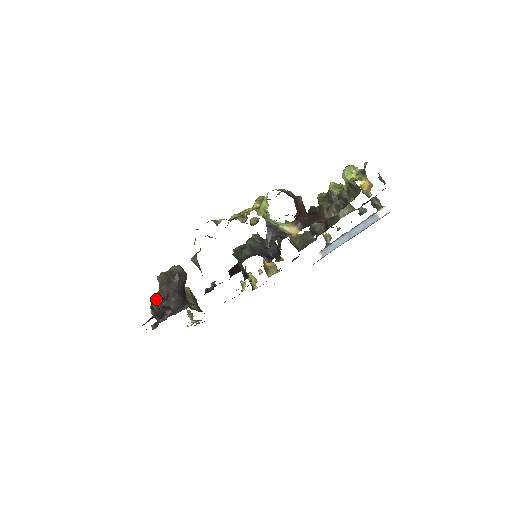
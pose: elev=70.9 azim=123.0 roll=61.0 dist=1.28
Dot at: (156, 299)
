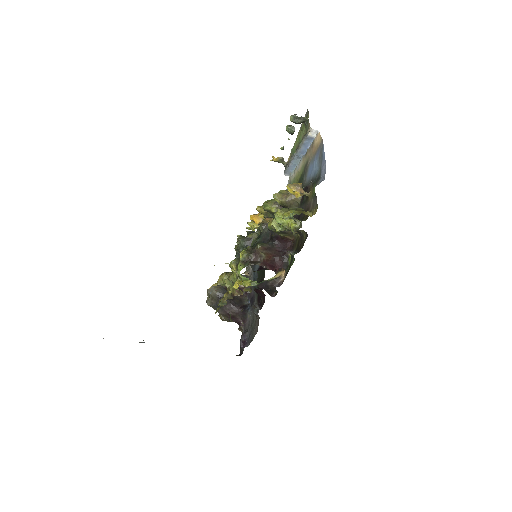
Dot at: (224, 320)
